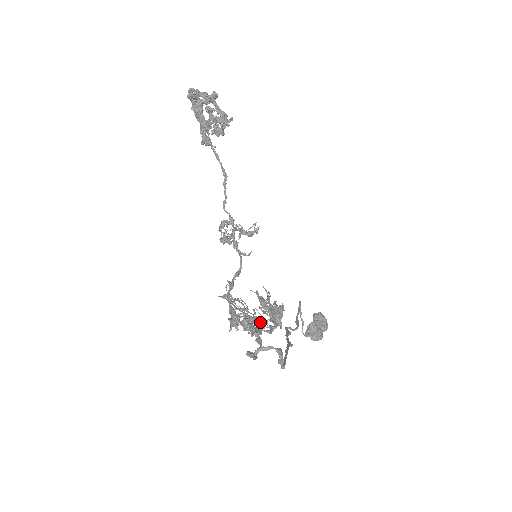
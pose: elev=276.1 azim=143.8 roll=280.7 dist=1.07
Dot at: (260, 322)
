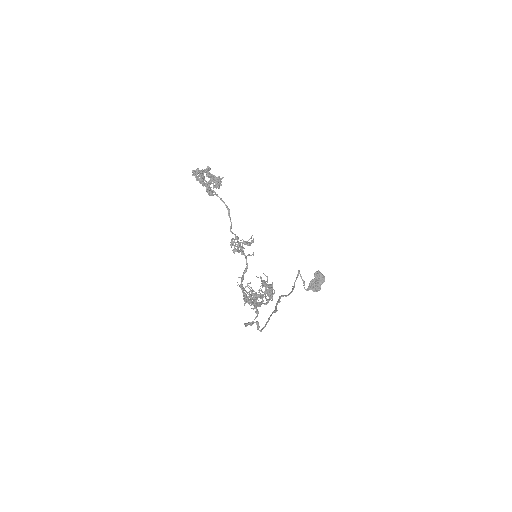
Dot at: (262, 297)
